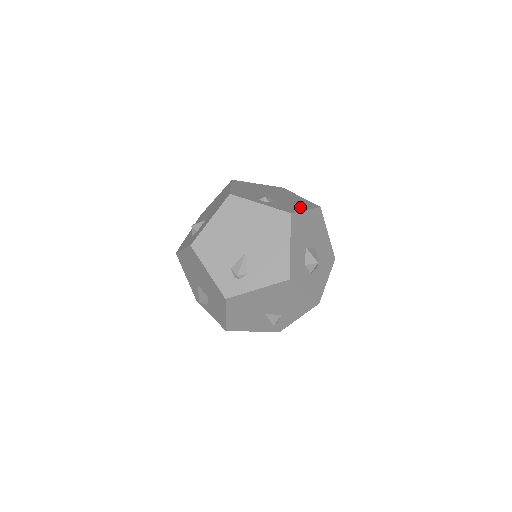
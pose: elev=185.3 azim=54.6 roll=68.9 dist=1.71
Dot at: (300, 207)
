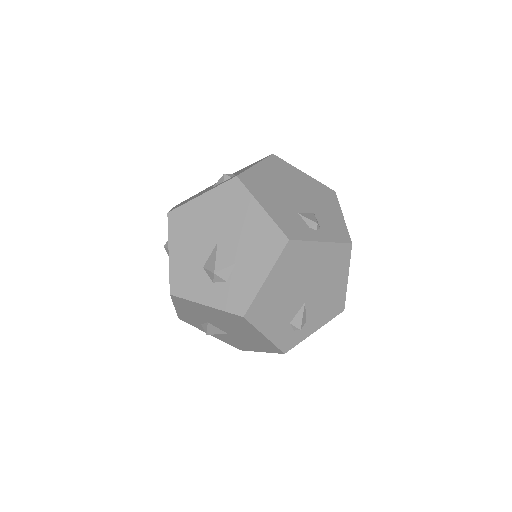
Dot at: (336, 213)
